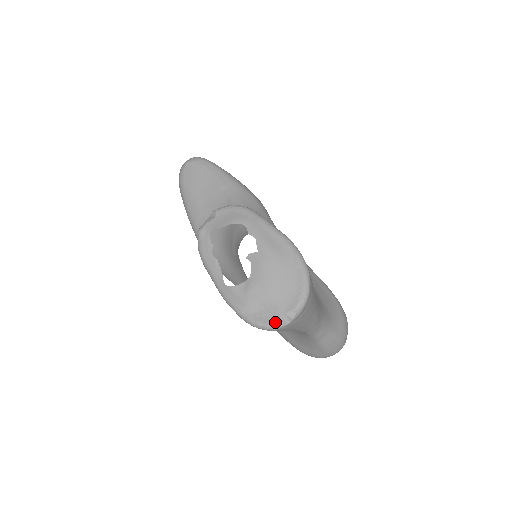
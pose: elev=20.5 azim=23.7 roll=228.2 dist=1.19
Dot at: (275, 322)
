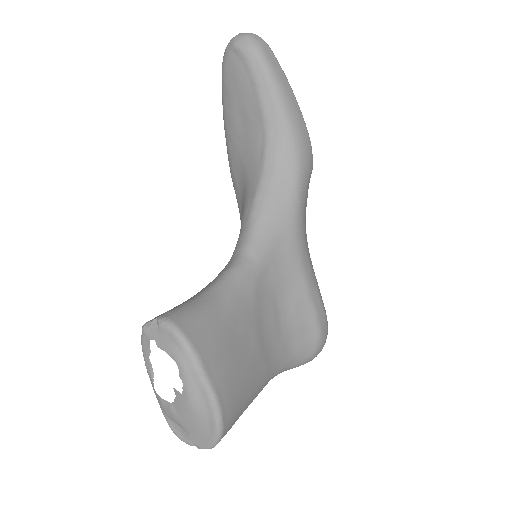
Dot at: (184, 441)
